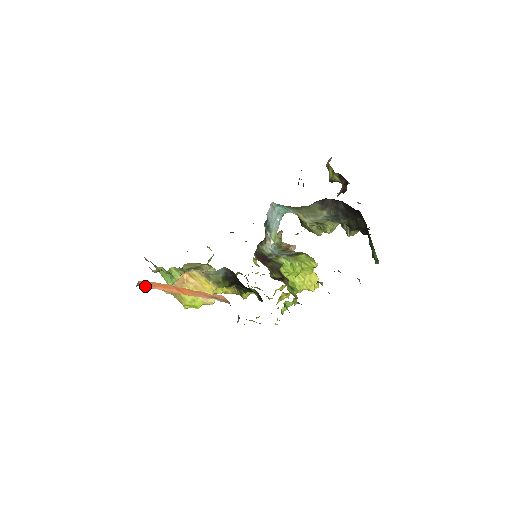
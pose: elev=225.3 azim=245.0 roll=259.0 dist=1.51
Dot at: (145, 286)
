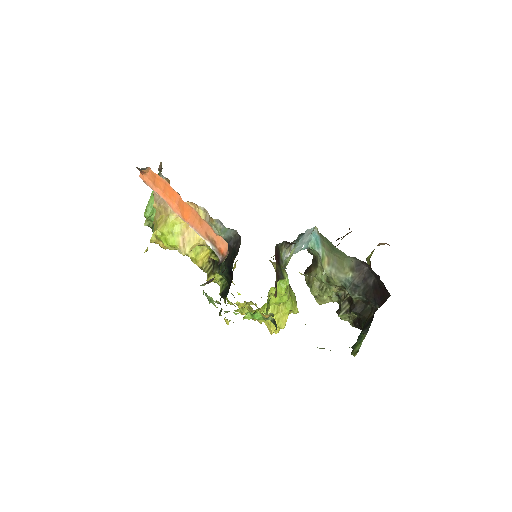
Dot at: (146, 179)
